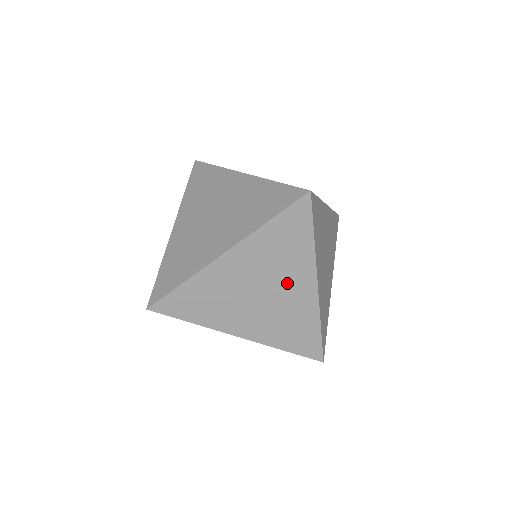
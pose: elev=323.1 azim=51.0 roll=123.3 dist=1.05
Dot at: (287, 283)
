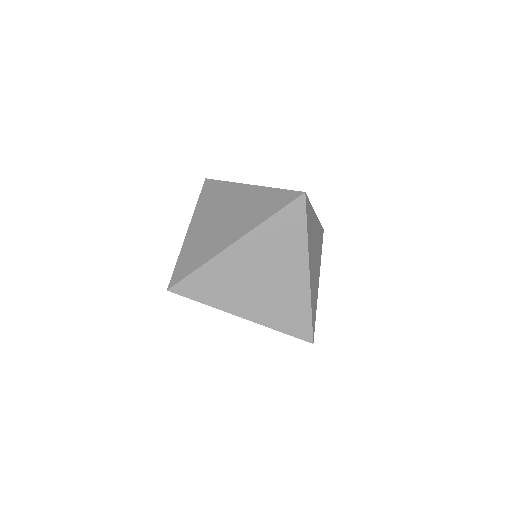
Dot at: (285, 270)
